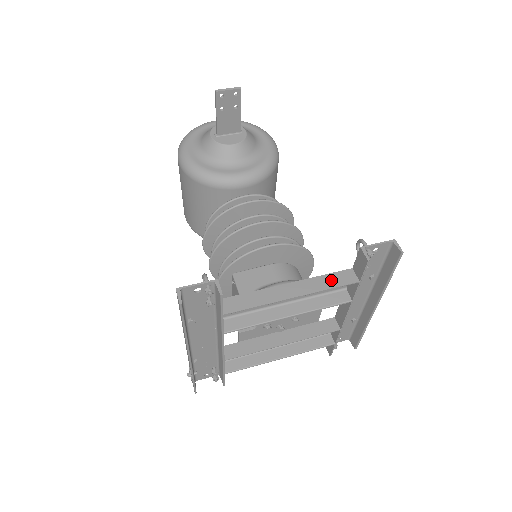
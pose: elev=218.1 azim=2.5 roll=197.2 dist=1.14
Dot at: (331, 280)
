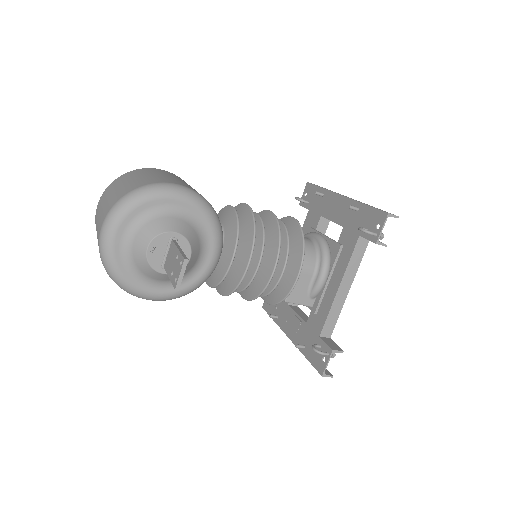
Dot at: (357, 257)
